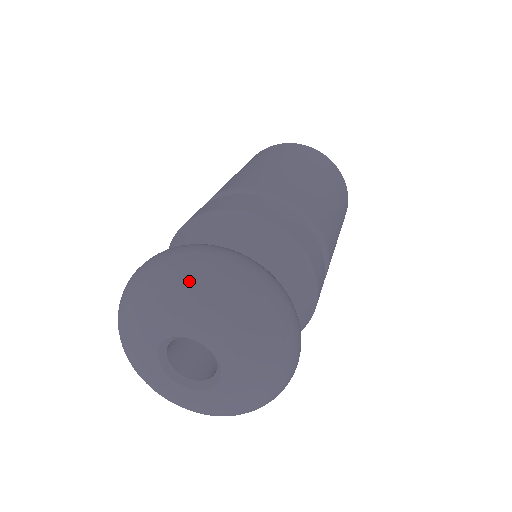
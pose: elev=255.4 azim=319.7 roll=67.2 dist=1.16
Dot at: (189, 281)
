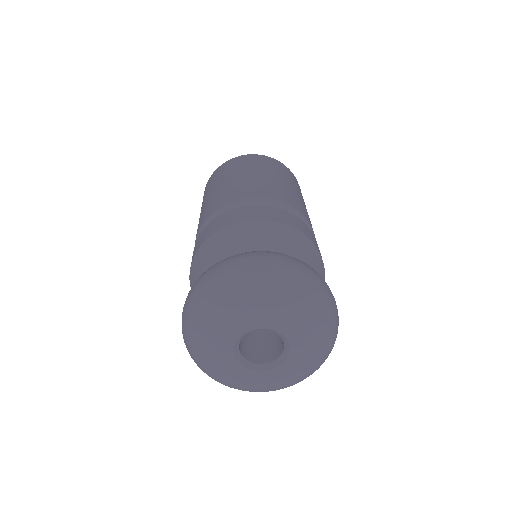
Dot at: (230, 289)
